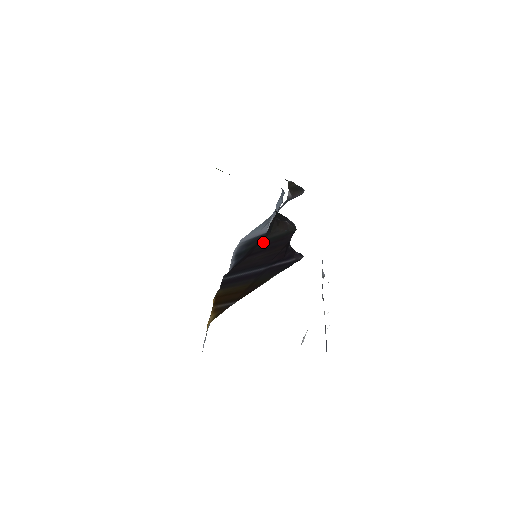
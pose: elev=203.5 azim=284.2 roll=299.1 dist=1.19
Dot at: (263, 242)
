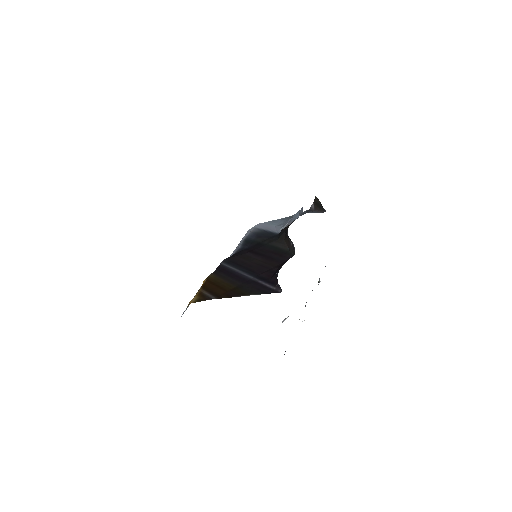
Dot at: (267, 246)
